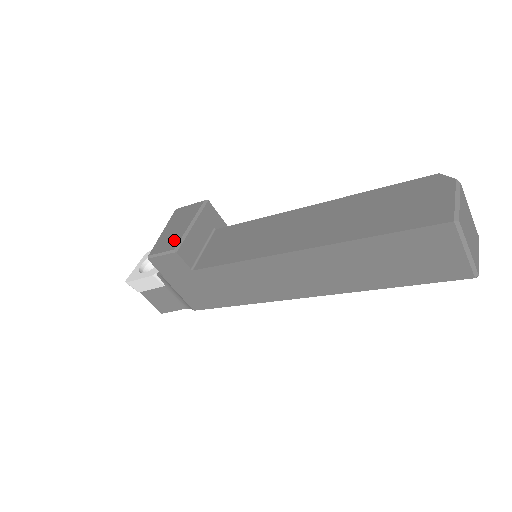
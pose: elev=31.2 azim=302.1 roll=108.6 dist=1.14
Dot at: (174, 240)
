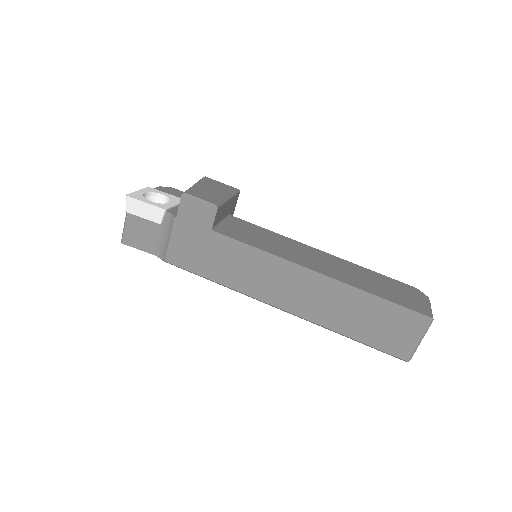
Dot at: (214, 198)
